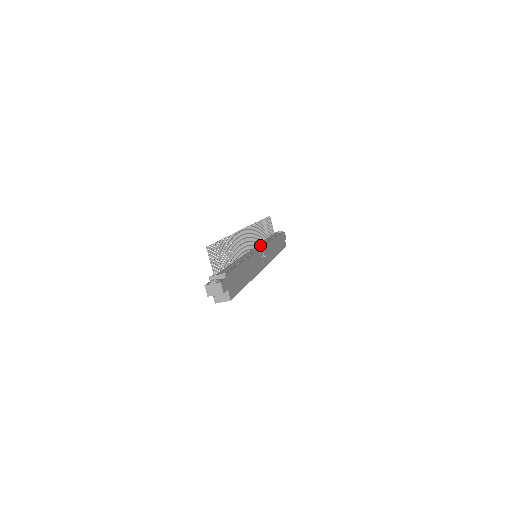
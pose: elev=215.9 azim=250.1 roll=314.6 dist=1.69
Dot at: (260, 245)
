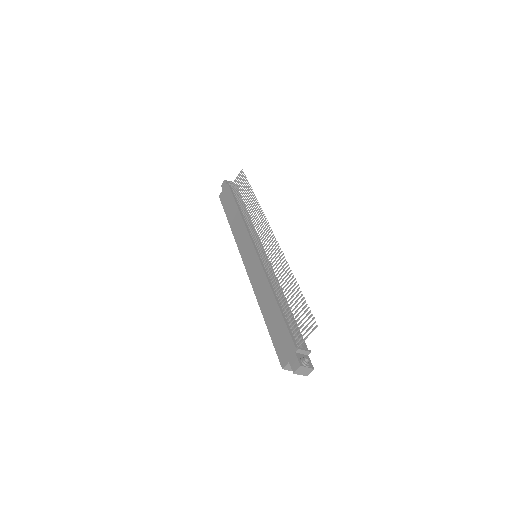
Dot at: (257, 238)
